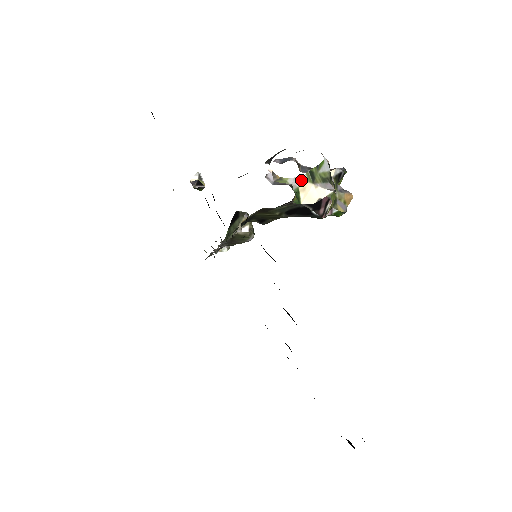
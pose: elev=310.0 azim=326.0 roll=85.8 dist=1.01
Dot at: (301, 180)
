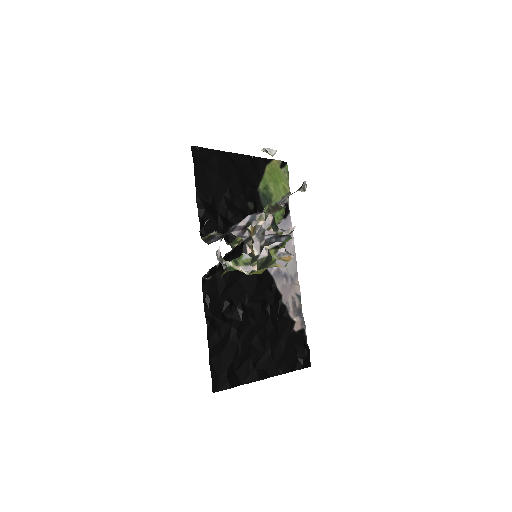
Dot at: (230, 263)
